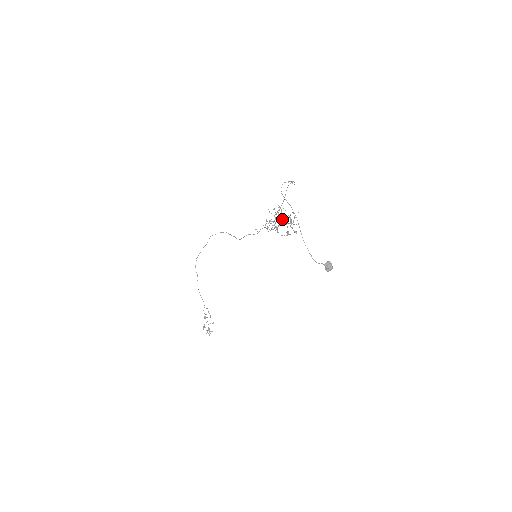
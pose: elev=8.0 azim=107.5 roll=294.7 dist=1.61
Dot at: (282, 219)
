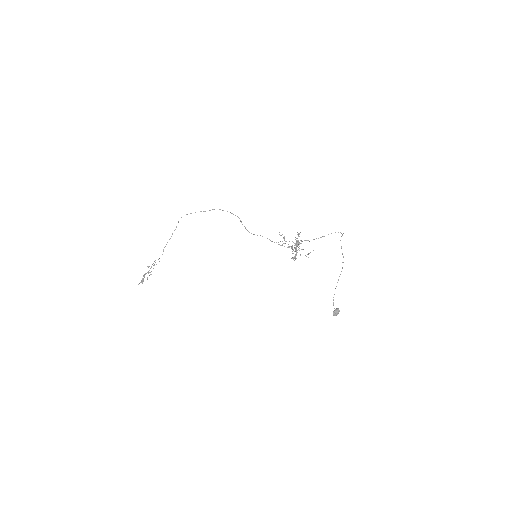
Dot at: occluded
